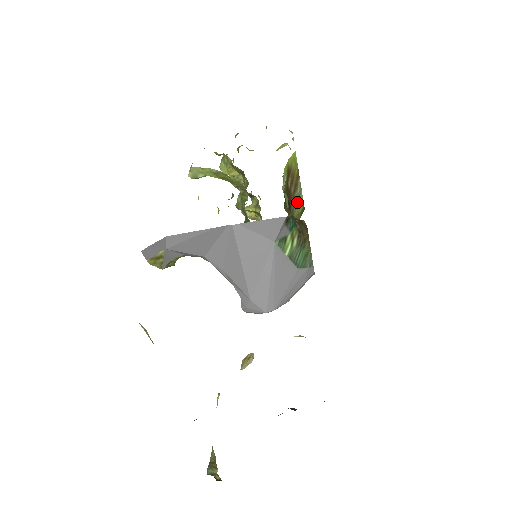
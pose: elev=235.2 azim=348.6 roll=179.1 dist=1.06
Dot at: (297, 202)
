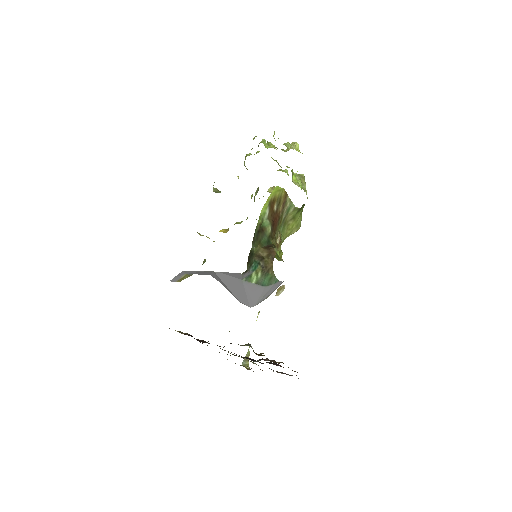
Dot at: (289, 211)
